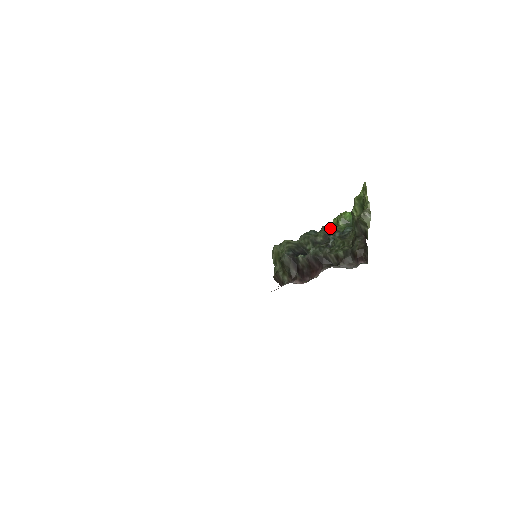
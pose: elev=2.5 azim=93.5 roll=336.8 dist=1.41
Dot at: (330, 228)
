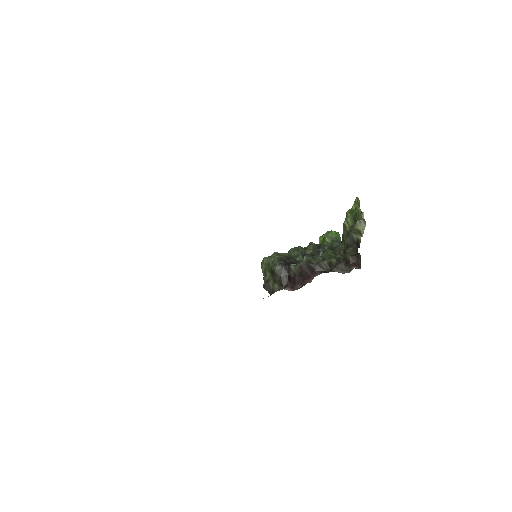
Dot at: (318, 244)
